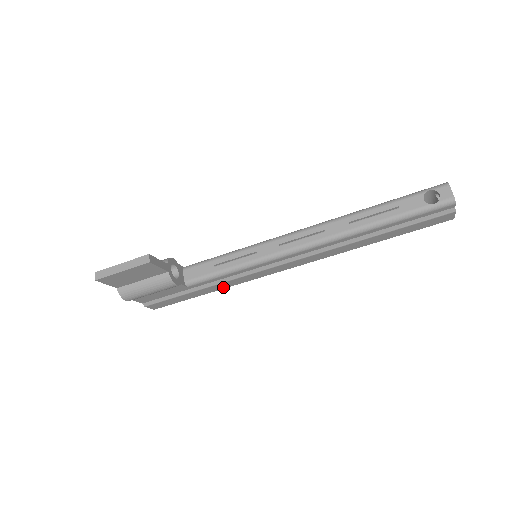
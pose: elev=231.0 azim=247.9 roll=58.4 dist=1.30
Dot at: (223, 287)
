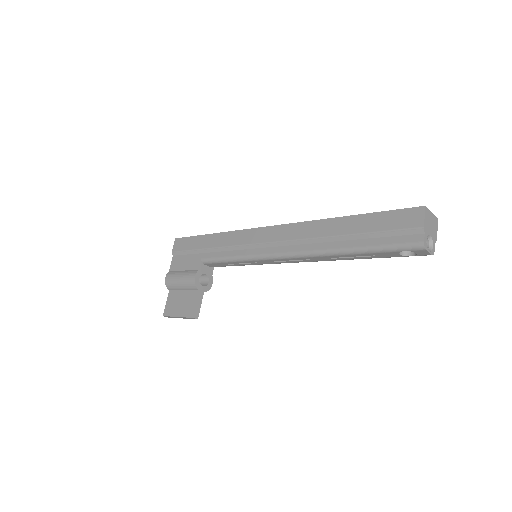
Dot at: occluded
